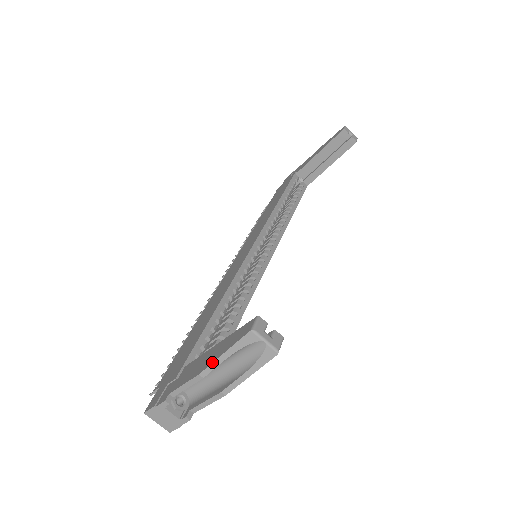
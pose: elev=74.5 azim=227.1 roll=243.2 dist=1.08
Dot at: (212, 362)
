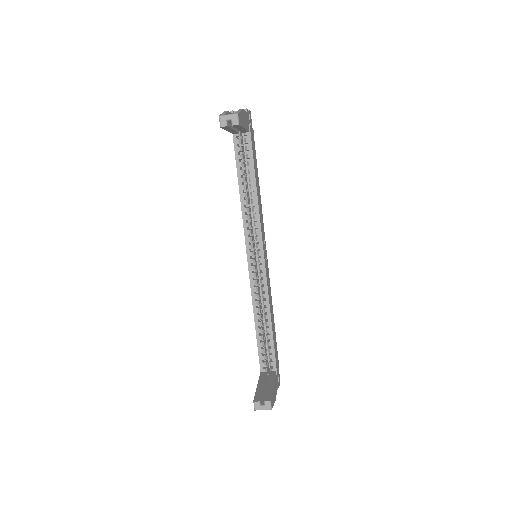
Dot at: occluded
